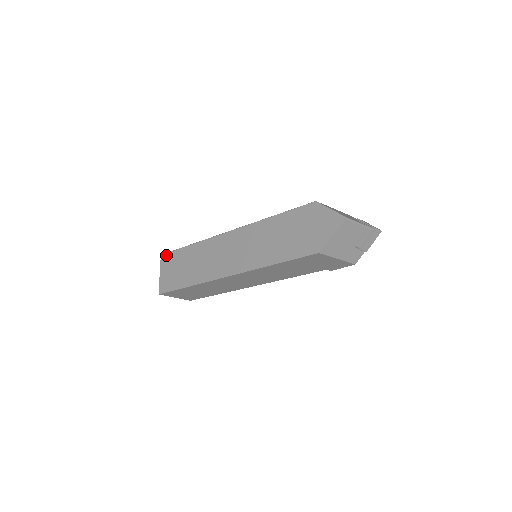
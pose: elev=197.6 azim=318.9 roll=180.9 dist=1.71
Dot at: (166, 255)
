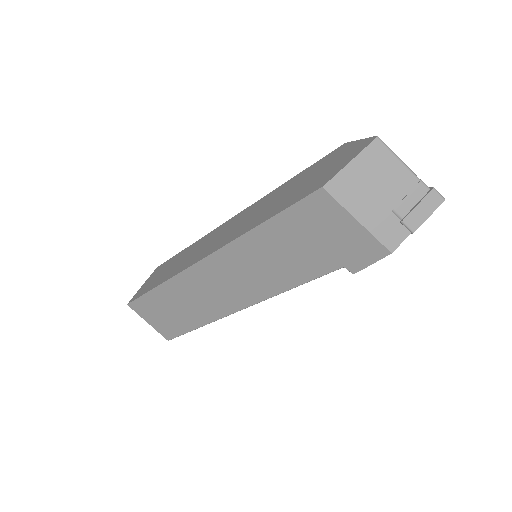
Dot at: (161, 265)
